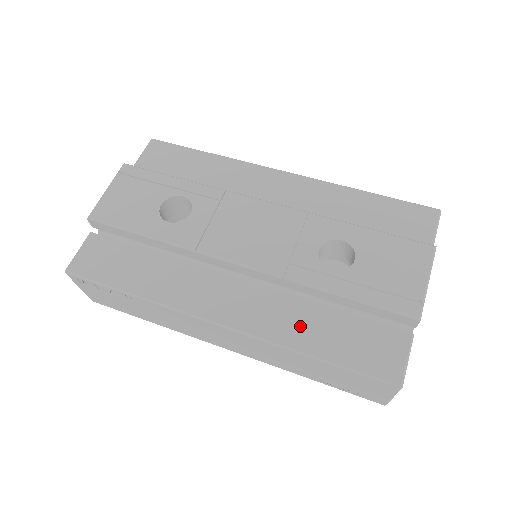
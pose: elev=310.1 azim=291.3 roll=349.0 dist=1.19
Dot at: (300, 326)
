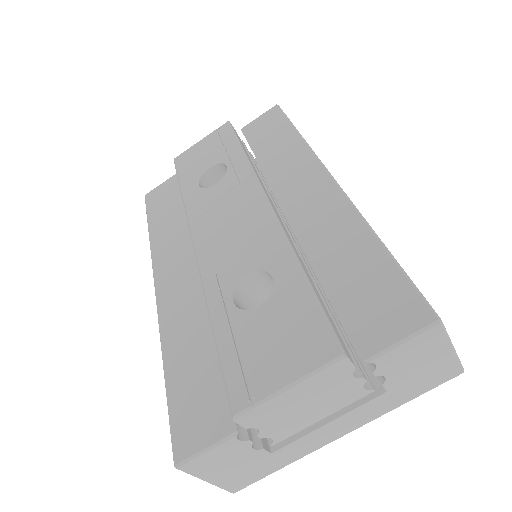
Dot at: (184, 337)
